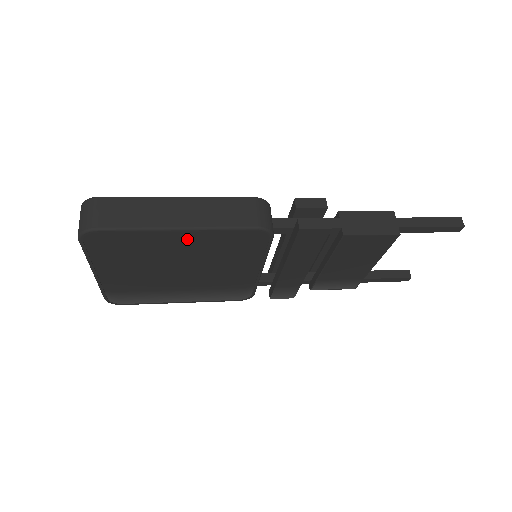
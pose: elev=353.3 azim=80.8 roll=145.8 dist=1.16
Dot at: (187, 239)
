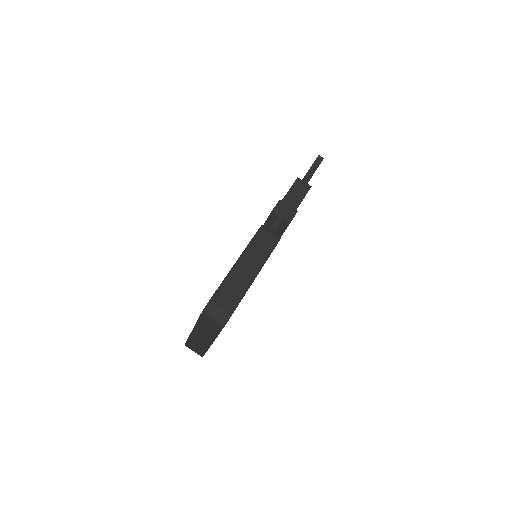
Dot at: occluded
